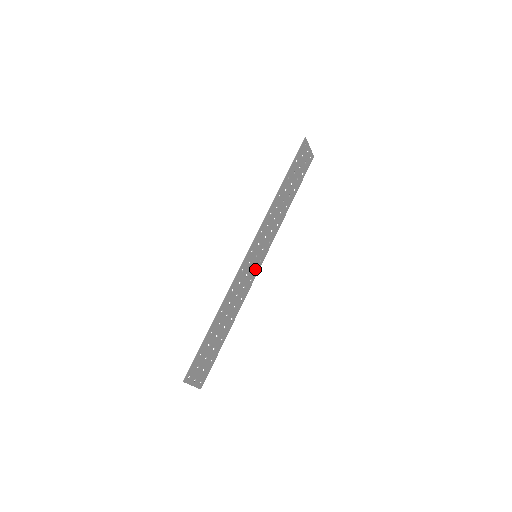
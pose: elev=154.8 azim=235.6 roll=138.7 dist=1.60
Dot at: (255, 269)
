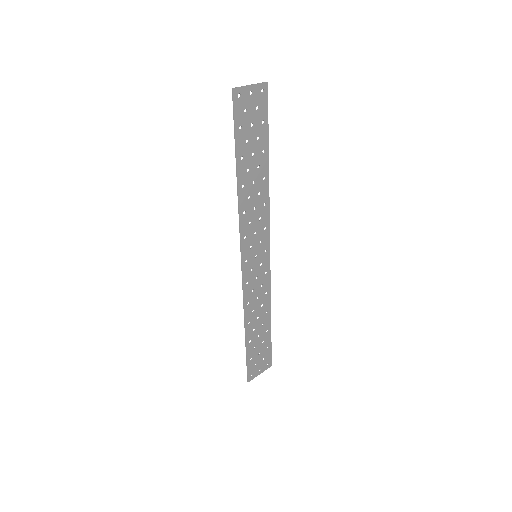
Dot at: (264, 262)
